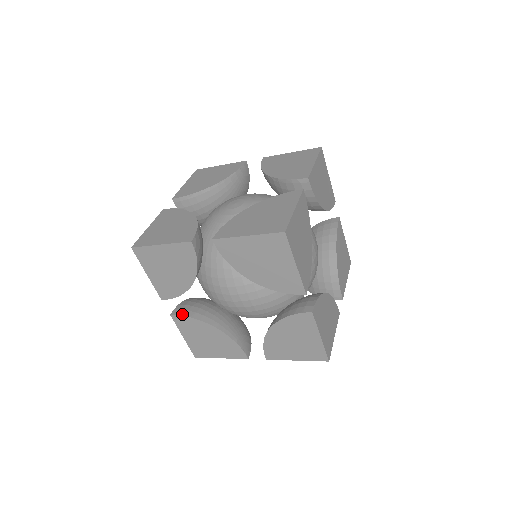
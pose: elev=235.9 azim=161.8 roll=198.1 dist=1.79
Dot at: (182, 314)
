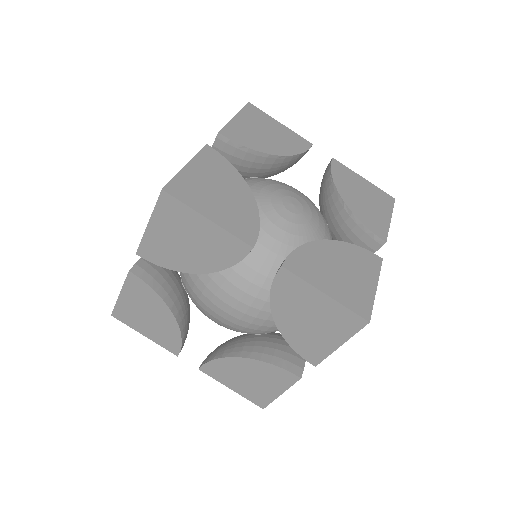
Dot at: (145, 279)
